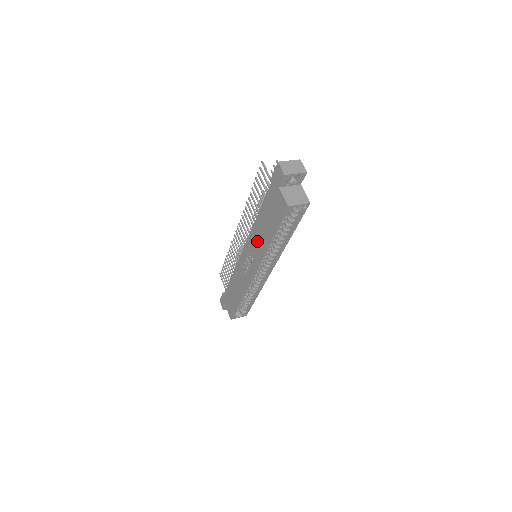
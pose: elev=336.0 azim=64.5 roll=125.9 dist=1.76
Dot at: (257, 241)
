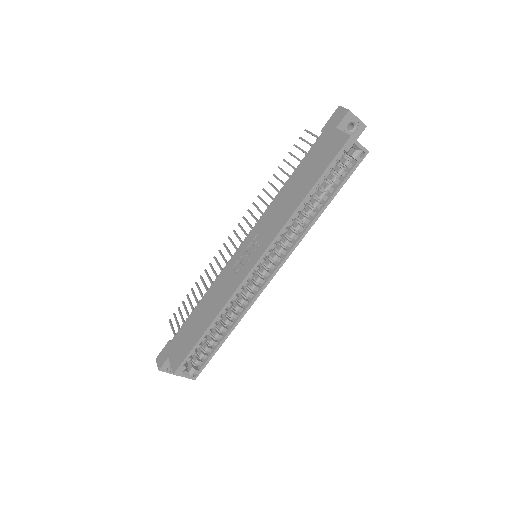
Dot at: (276, 214)
